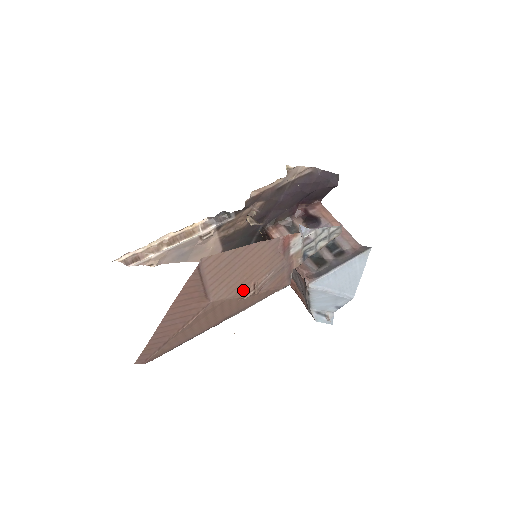
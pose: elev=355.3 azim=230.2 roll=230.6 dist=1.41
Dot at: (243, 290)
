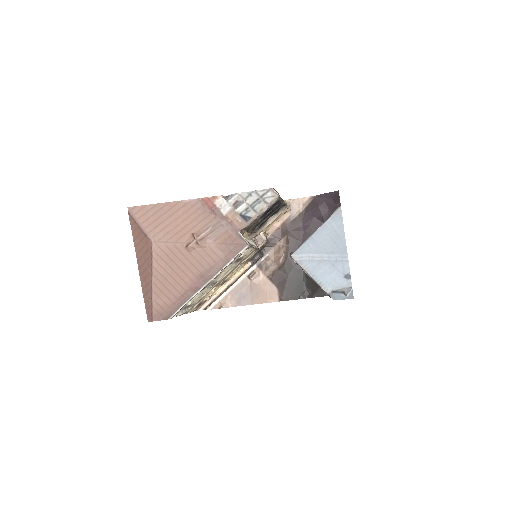
Dot at: (184, 239)
